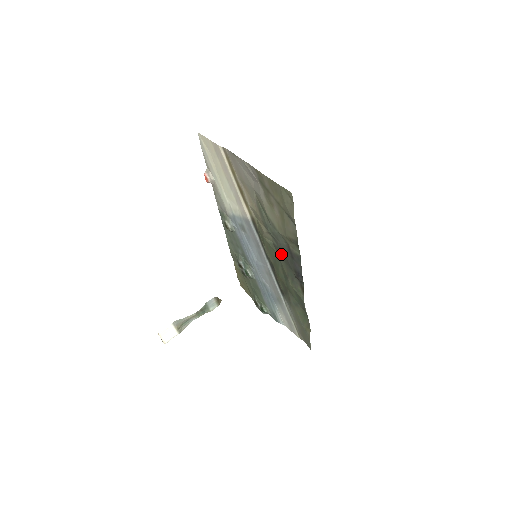
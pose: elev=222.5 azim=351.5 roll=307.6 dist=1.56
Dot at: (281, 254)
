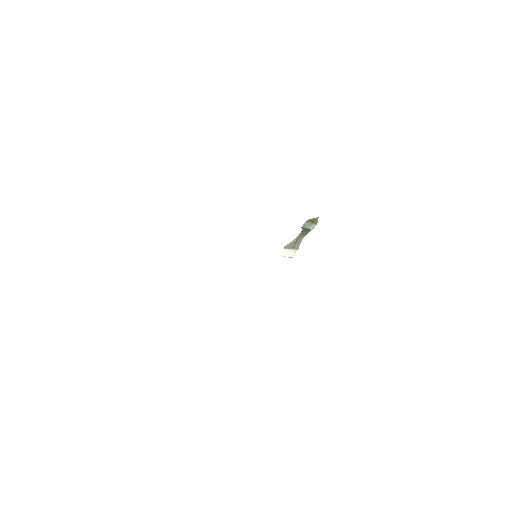
Dot at: occluded
